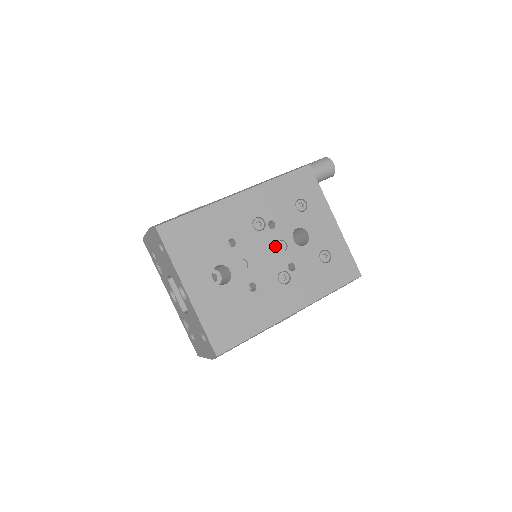
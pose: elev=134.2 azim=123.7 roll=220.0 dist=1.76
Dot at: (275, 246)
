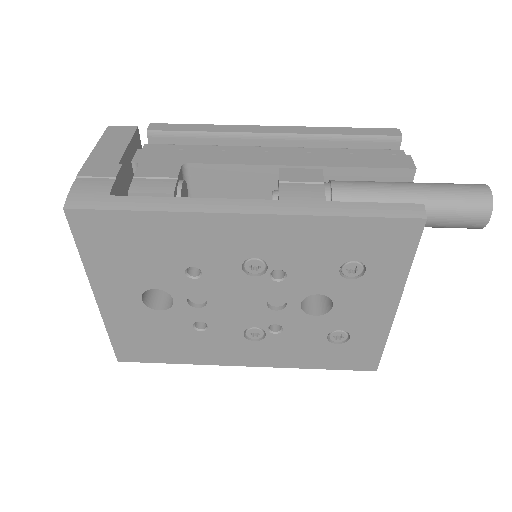
Dot at: (264, 300)
